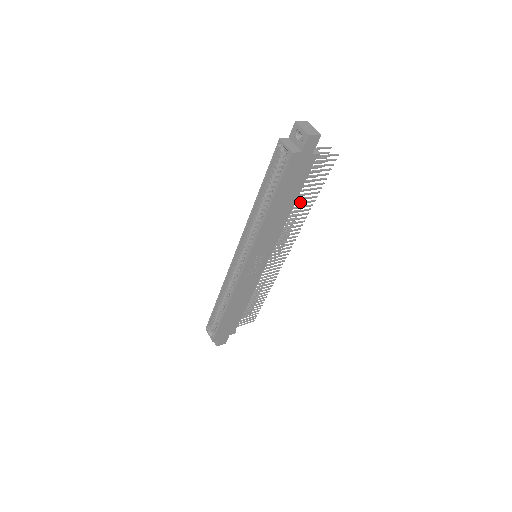
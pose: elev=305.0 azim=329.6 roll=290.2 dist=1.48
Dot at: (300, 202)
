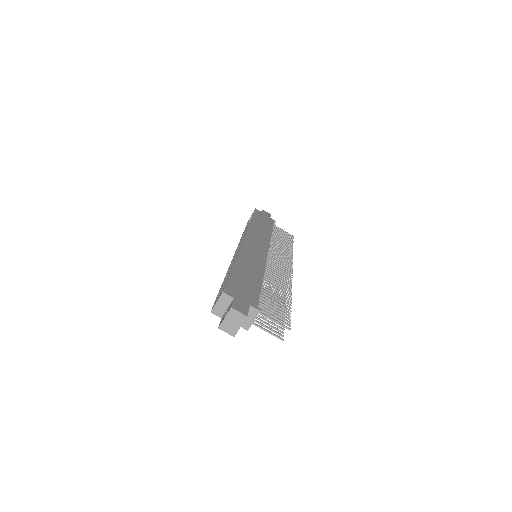
Dot at: (267, 299)
